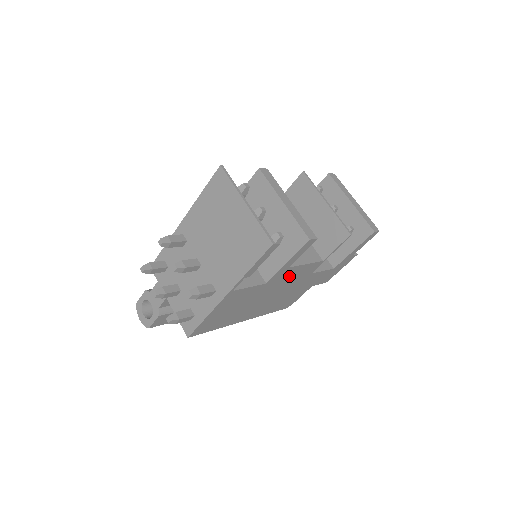
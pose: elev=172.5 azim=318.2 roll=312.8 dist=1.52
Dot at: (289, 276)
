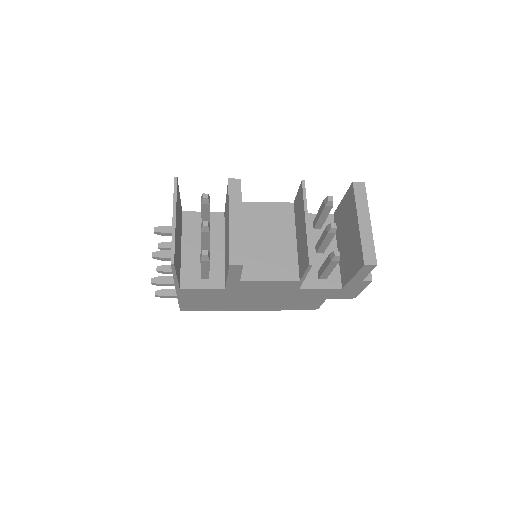
Dot at: (257, 287)
